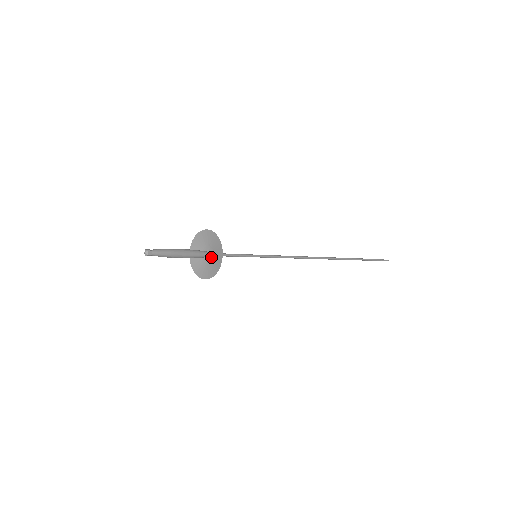
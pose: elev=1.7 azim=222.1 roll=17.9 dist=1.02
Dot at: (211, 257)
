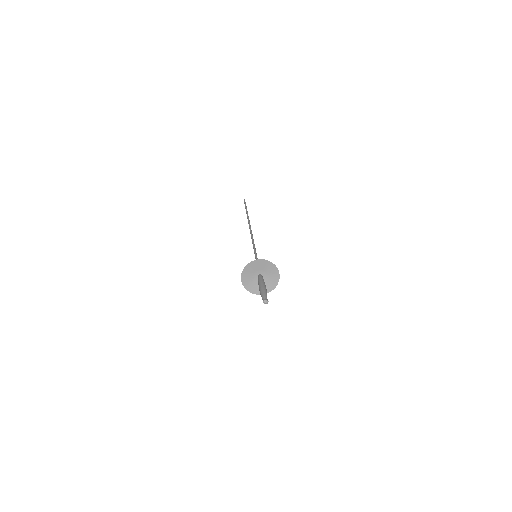
Dot at: (264, 275)
